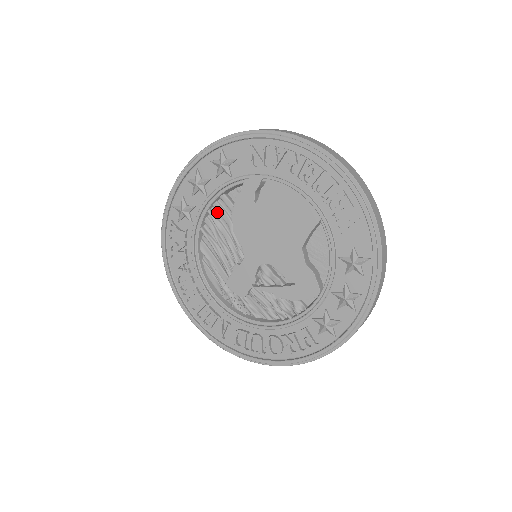
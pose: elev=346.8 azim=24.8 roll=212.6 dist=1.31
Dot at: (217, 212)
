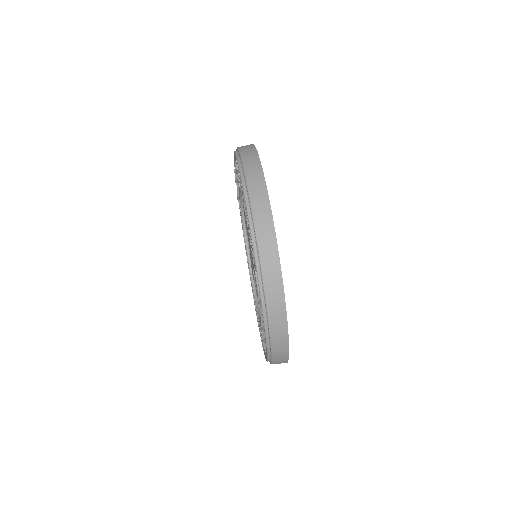
Dot at: occluded
